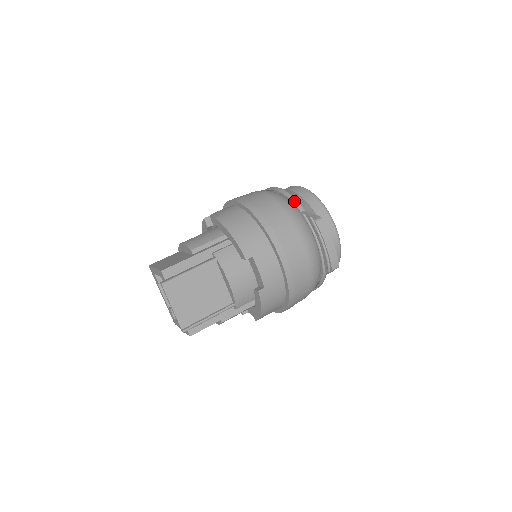
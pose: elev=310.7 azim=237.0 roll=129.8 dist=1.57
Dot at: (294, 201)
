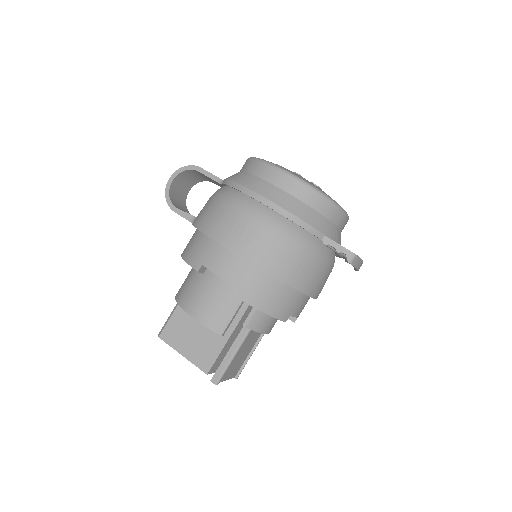
Dot at: (311, 230)
